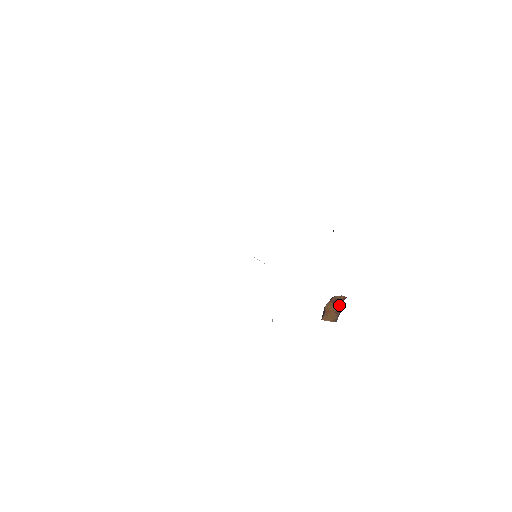
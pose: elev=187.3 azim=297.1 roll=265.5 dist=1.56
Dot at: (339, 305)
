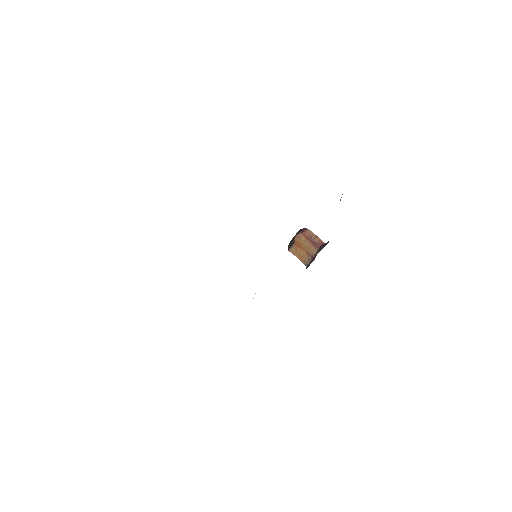
Dot at: (313, 249)
